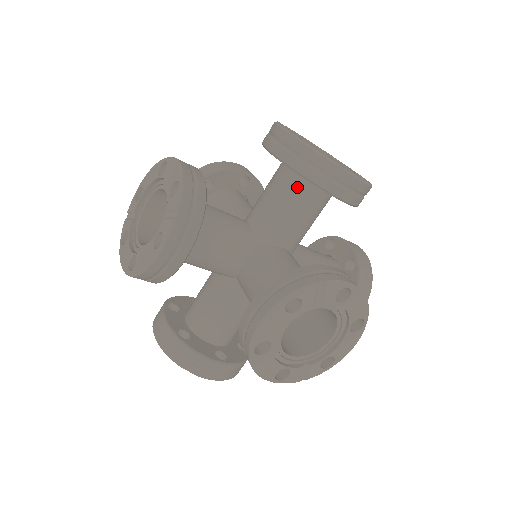
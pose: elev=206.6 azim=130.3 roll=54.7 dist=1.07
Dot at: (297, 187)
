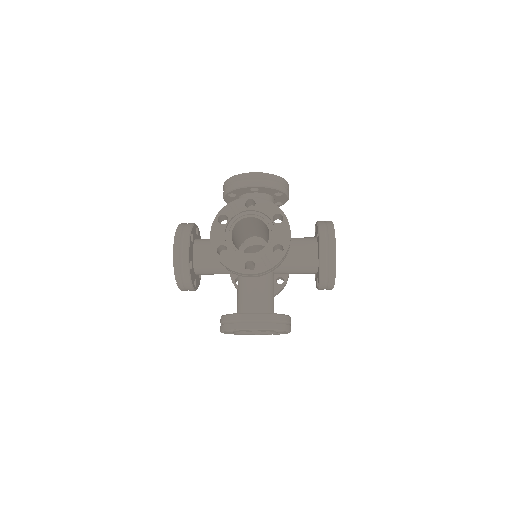
Dot at: occluded
